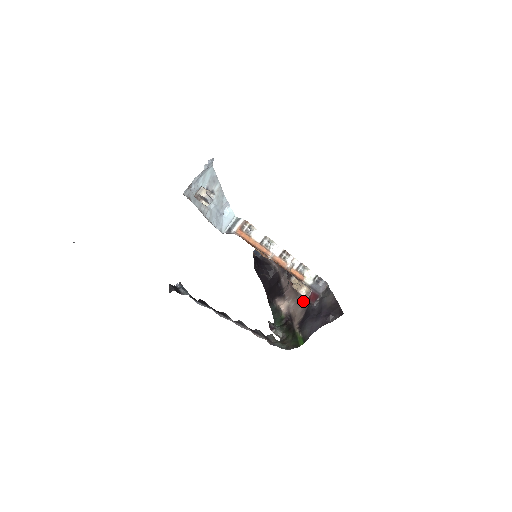
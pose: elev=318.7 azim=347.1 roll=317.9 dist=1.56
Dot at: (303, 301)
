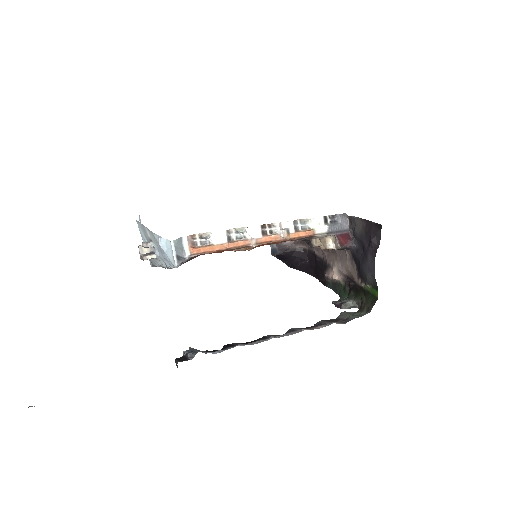
Dot at: (344, 252)
